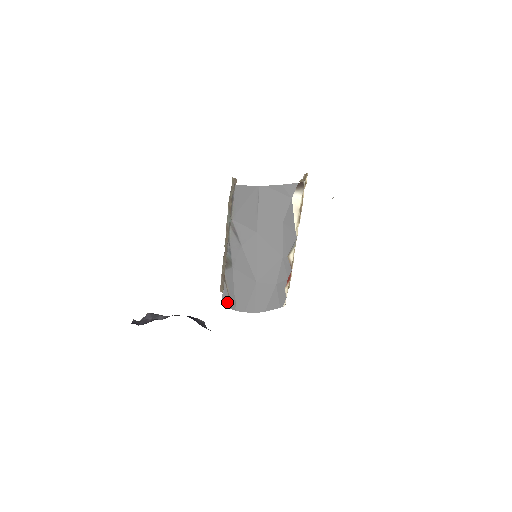
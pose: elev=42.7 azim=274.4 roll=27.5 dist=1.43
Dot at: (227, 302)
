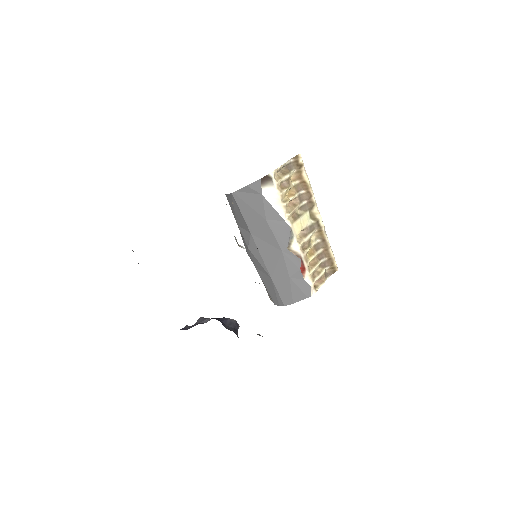
Dot at: (270, 297)
